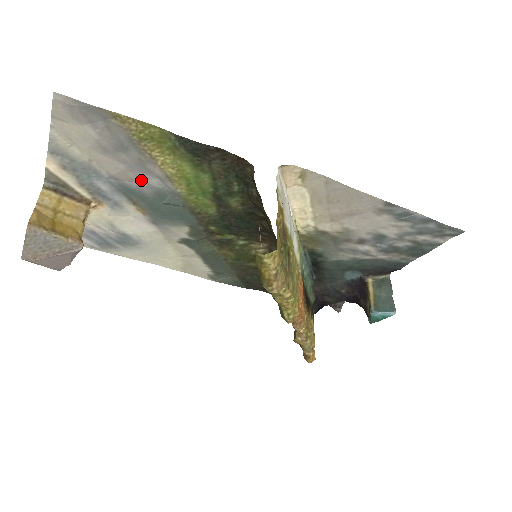
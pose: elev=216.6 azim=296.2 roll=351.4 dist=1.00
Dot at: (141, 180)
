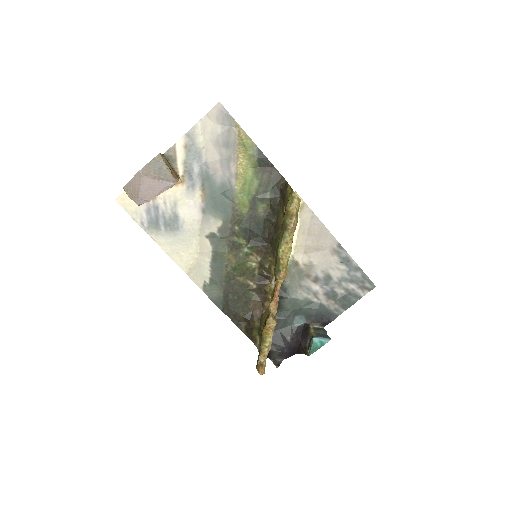
Dot at: (221, 171)
